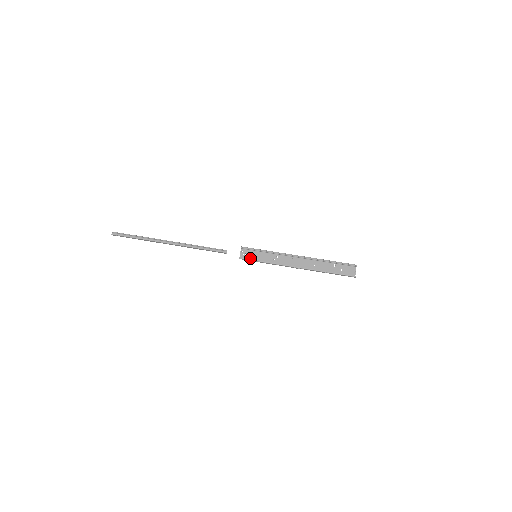
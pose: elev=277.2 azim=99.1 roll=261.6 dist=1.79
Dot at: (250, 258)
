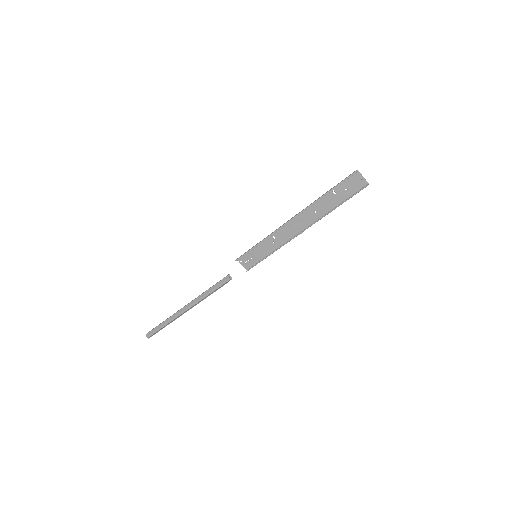
Dot at: (254, 261)
